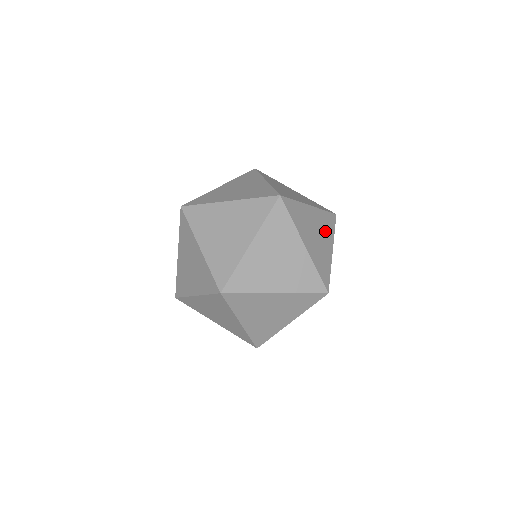
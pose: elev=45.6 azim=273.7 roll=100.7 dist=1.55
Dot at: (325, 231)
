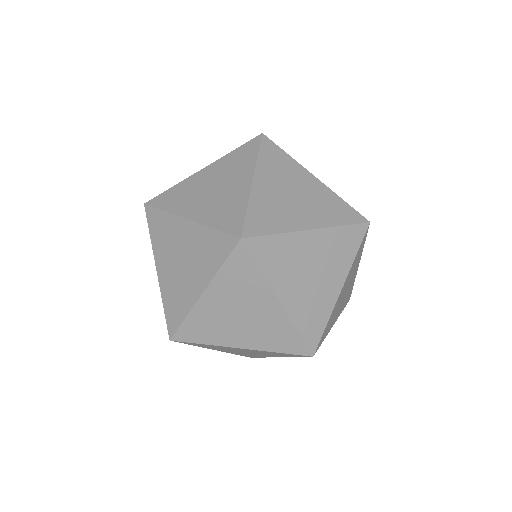
Dot at: occluded
